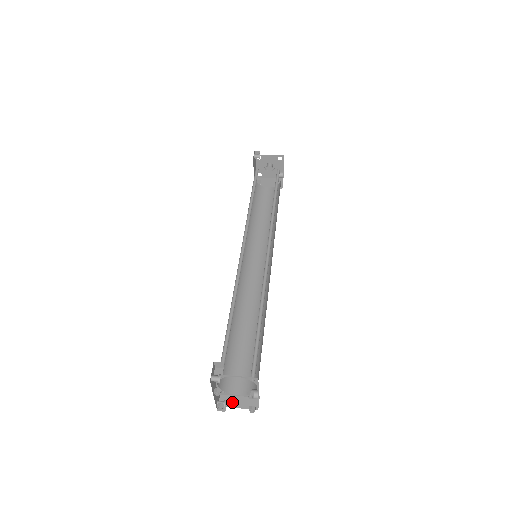
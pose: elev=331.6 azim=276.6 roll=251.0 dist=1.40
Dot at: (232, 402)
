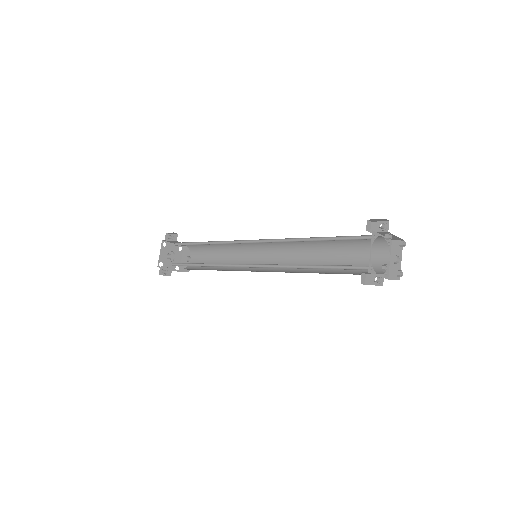
Dot at: (382, 275)
